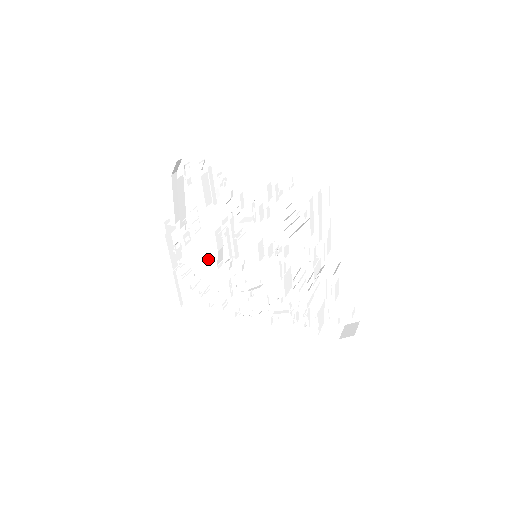
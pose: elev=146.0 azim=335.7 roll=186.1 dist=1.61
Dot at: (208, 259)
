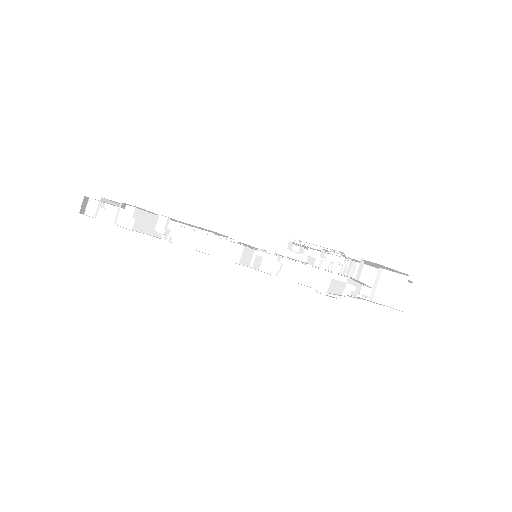
Dot at: occluded
